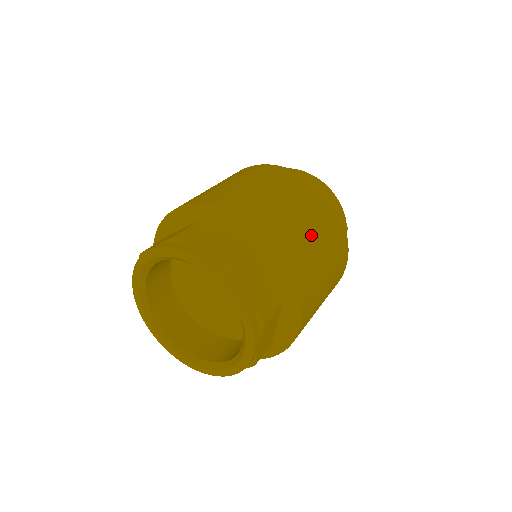
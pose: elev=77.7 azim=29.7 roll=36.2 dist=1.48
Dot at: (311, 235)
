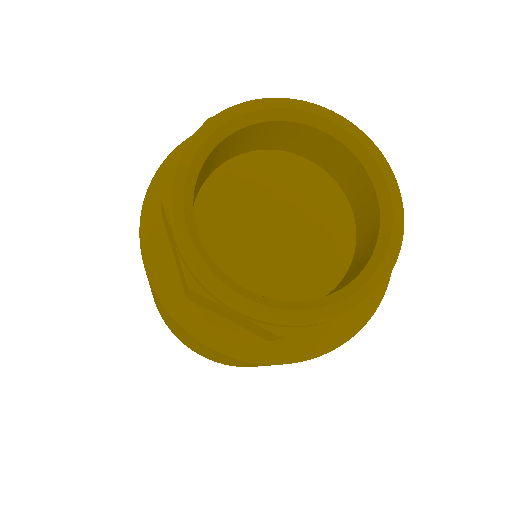
Dot at: occluded
